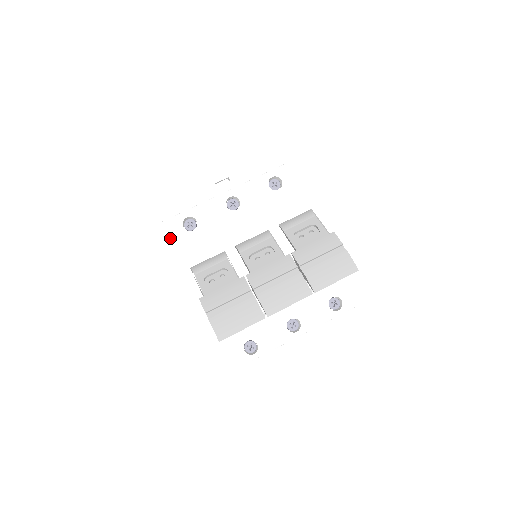
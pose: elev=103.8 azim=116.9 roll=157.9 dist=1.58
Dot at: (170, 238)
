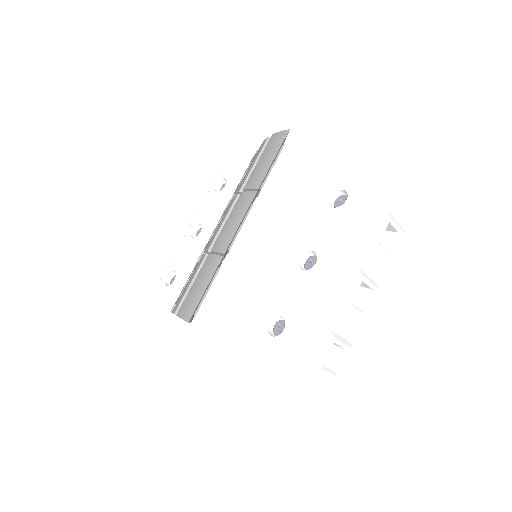
Dot at: occluded
